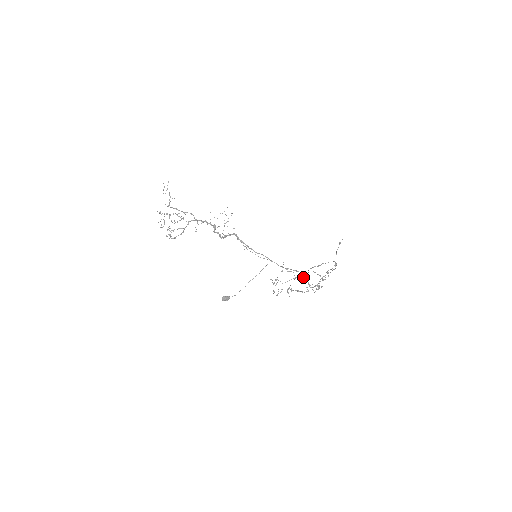
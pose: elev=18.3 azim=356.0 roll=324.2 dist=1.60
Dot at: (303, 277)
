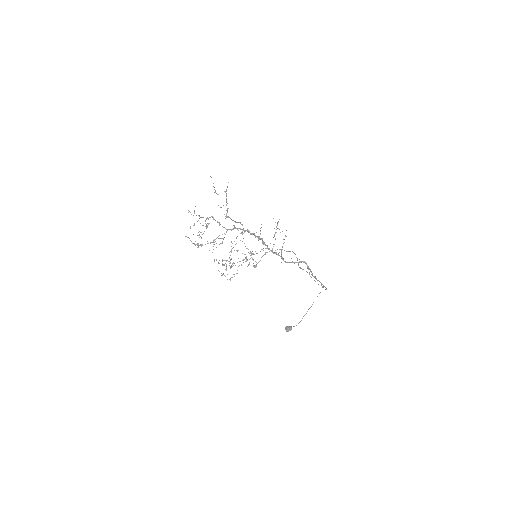
Dot at: (253, 260)
